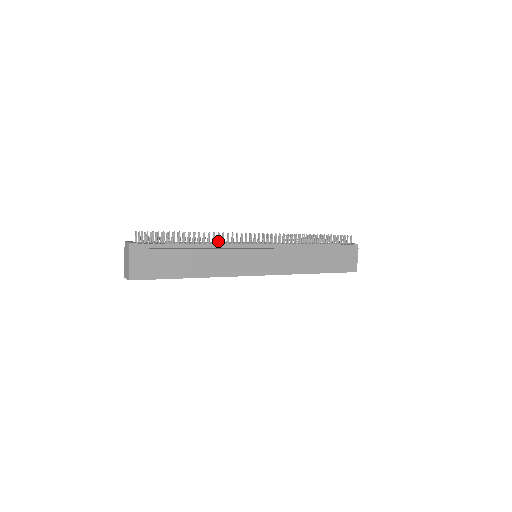
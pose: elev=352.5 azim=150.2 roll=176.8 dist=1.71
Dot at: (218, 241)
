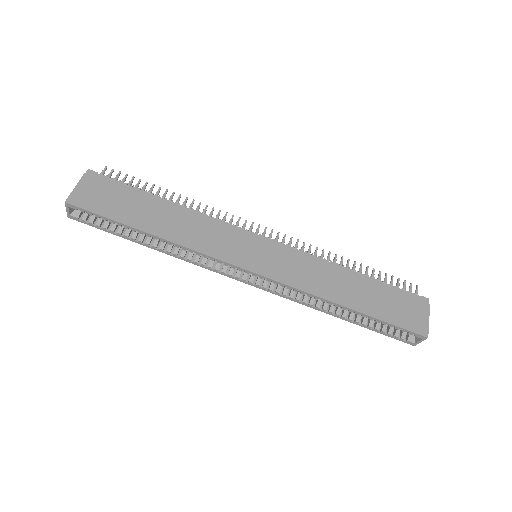
Dot at: (203, 212)
